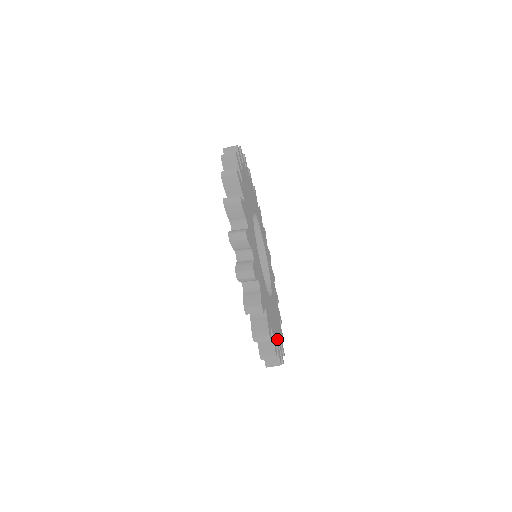
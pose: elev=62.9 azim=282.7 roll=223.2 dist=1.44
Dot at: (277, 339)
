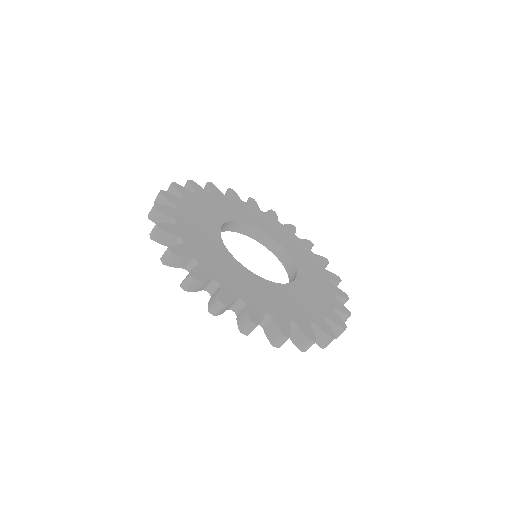
Dot at: (304, 319)
